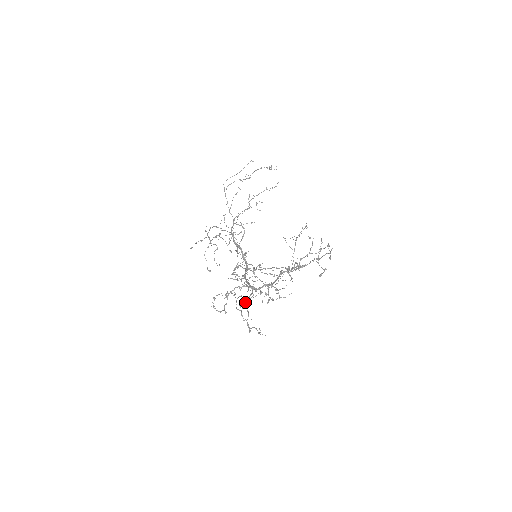
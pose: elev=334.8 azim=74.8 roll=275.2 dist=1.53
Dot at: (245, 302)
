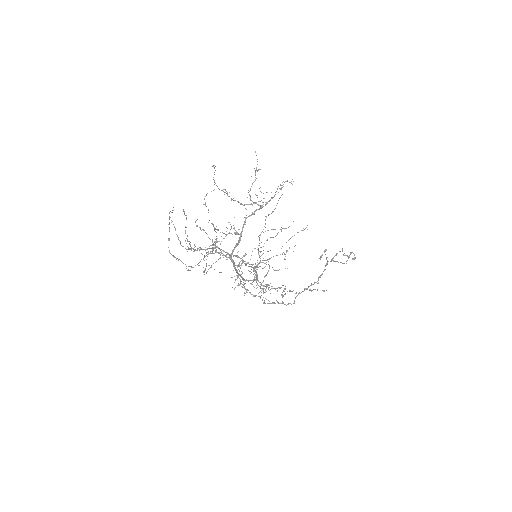
Dot at: (203, 249)
